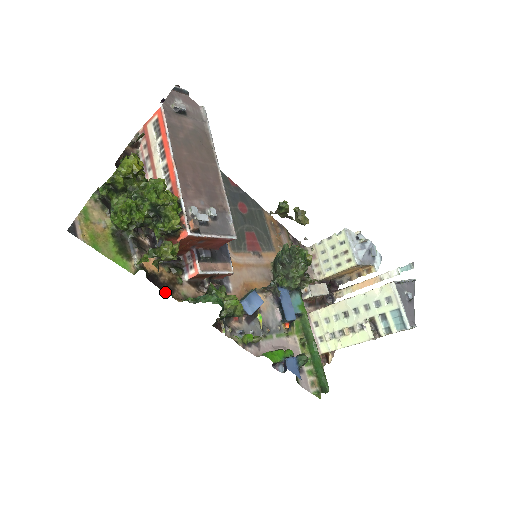
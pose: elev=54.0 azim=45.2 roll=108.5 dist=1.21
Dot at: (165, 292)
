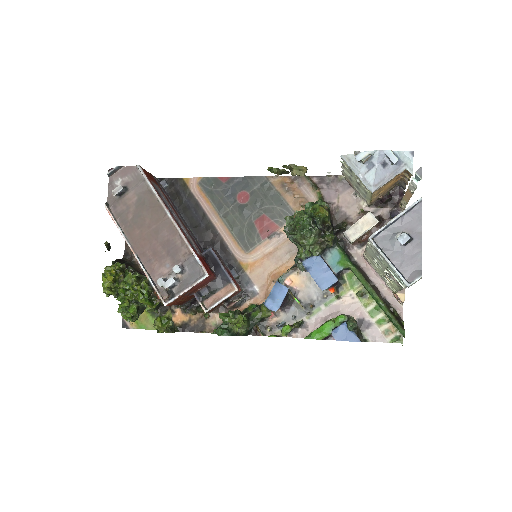
Dot at: (199, 332)
